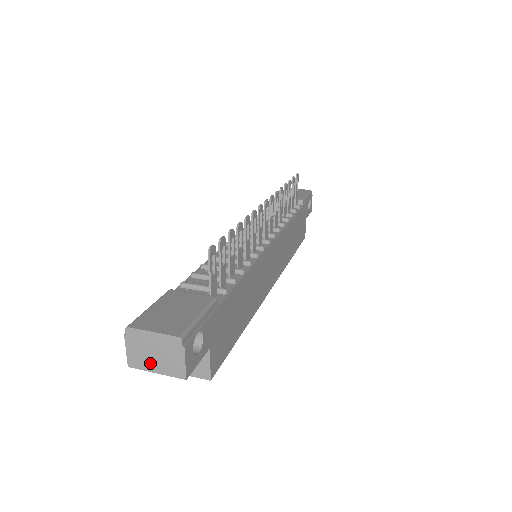
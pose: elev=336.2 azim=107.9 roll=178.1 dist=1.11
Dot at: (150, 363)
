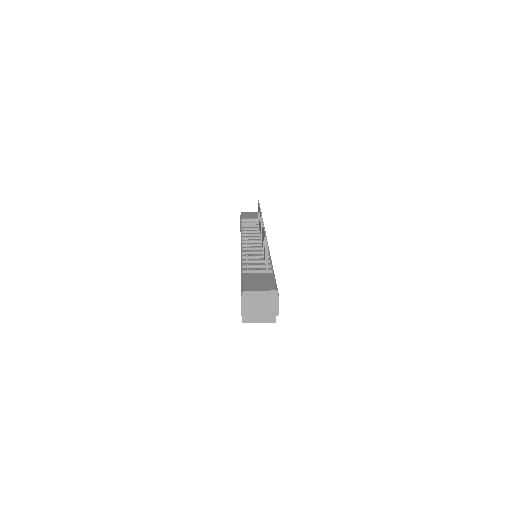
Dot at: (257, 310)
